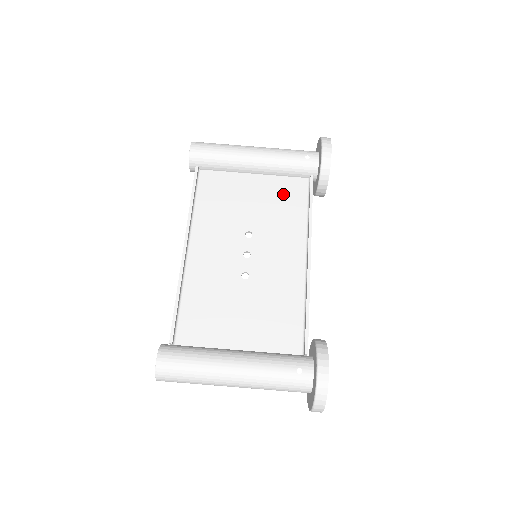
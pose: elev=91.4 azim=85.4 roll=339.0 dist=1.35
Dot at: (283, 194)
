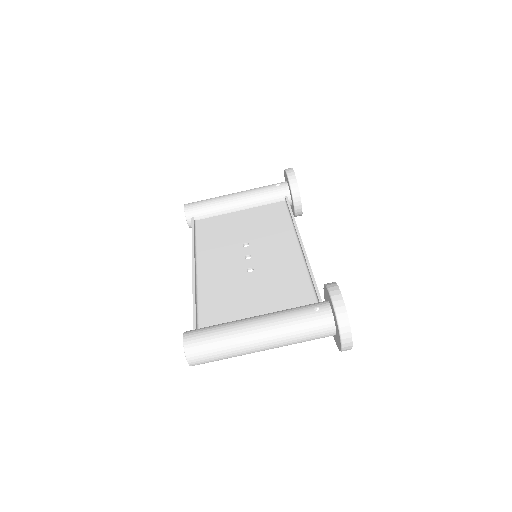
Dot at: (267, 215)
